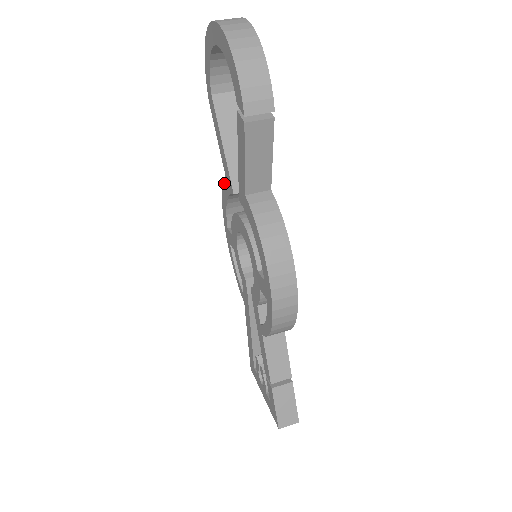
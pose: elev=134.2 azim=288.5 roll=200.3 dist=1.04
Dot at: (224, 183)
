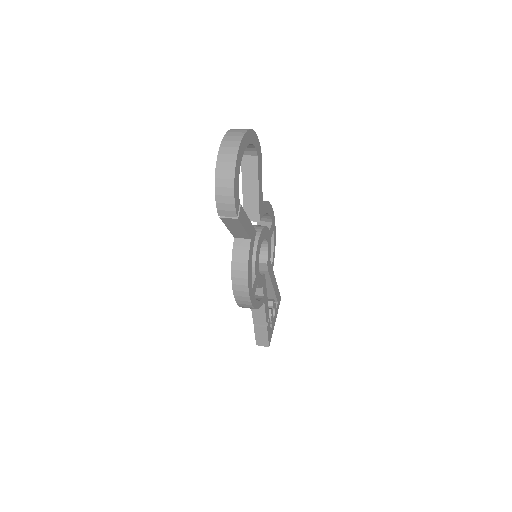
Dot at: occluded
